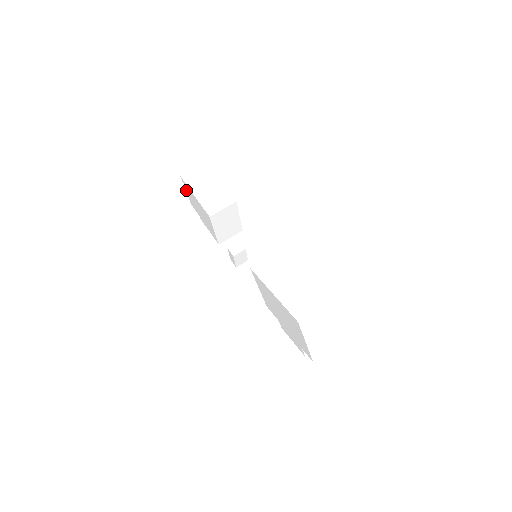
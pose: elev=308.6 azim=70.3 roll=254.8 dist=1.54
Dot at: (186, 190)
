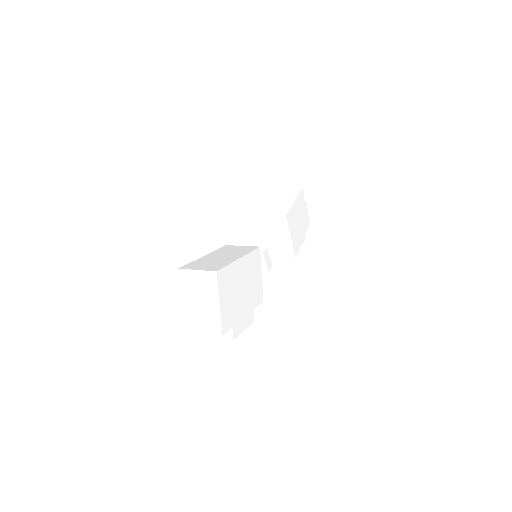
Dot at: occluded
